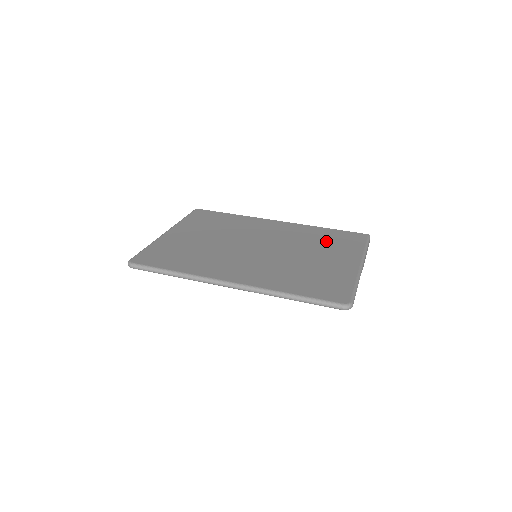
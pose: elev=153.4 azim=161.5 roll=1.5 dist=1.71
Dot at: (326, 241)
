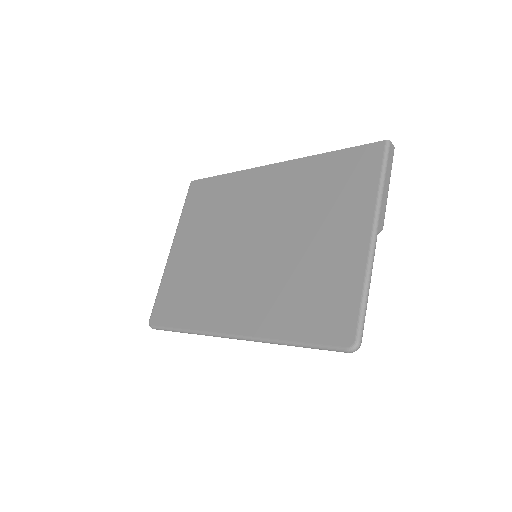
Dot at: (328, 191)
